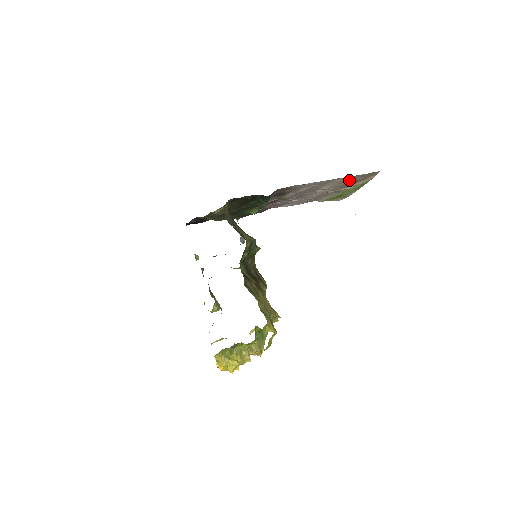
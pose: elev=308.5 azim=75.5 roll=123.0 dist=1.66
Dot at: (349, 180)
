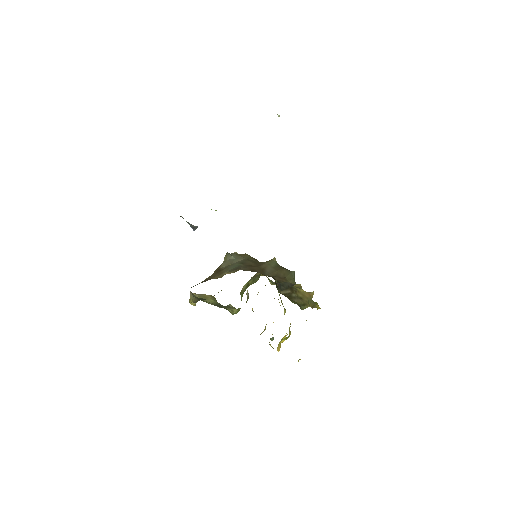
Dot at: occluded
